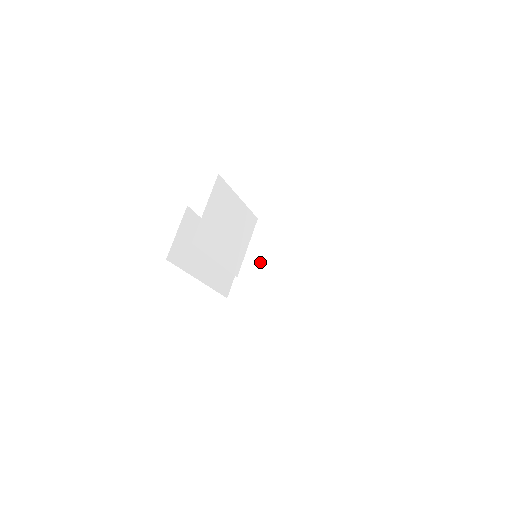
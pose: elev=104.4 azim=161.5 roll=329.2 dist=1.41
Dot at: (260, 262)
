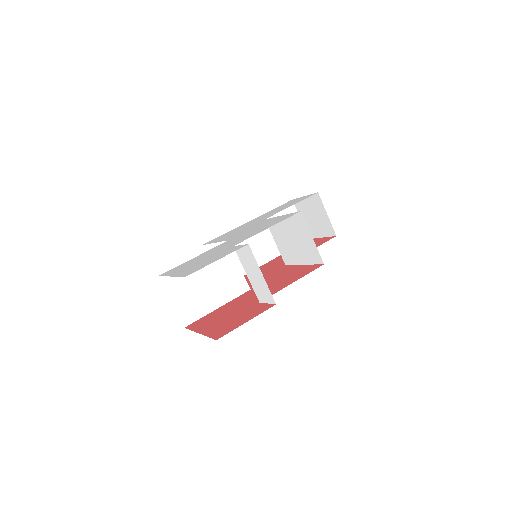
Dot at: (276, 239)
